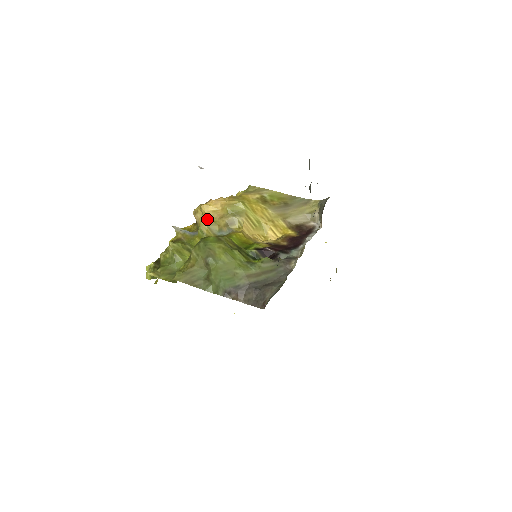
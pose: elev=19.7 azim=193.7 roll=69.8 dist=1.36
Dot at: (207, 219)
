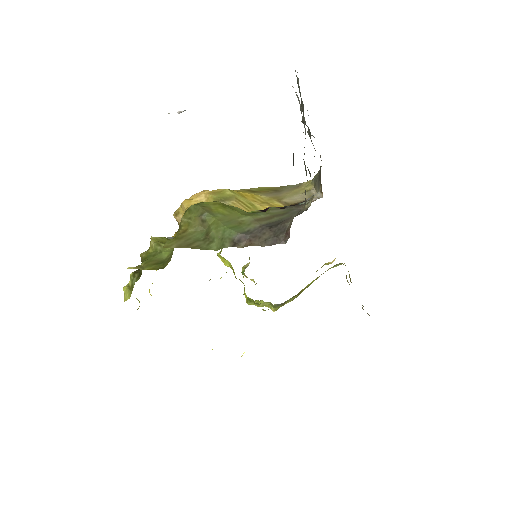
Dot at: occluded
